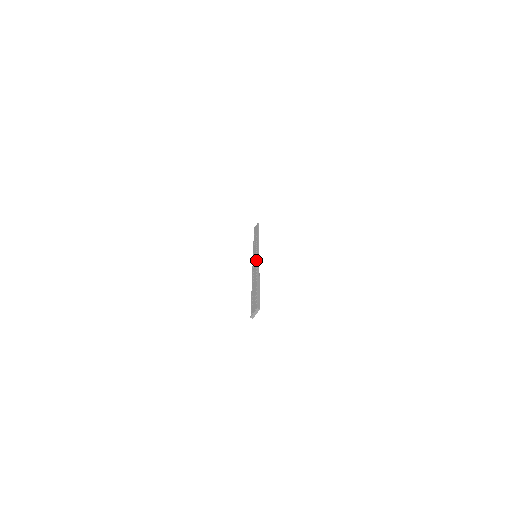
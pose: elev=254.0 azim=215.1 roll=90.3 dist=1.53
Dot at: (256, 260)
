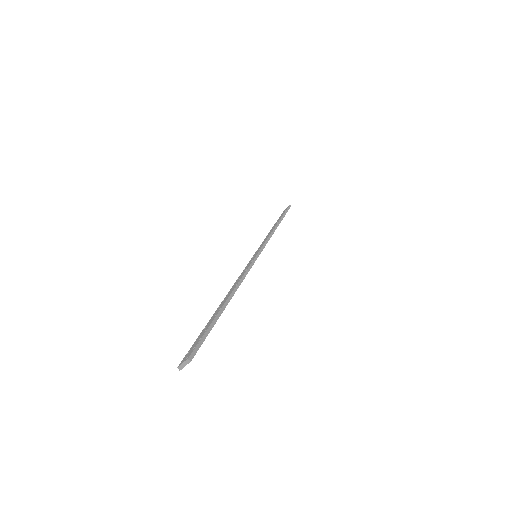
Dot at: (249, 264)
